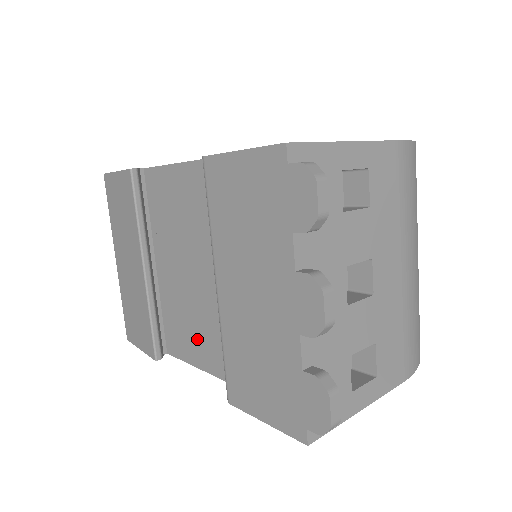
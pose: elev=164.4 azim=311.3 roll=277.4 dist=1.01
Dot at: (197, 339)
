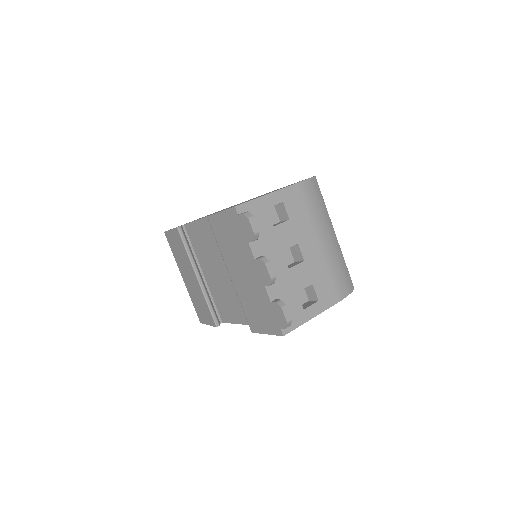
Dot at: (233, 308)
